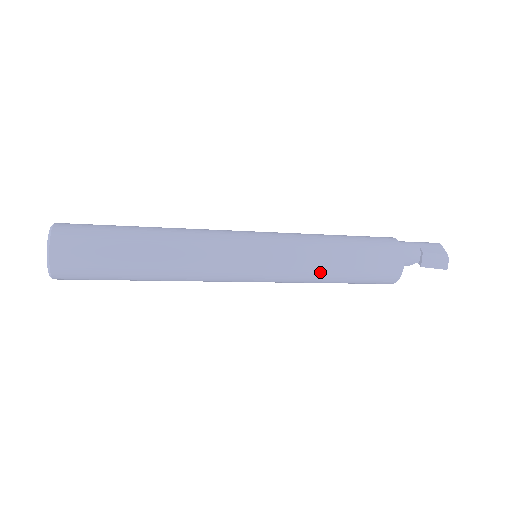
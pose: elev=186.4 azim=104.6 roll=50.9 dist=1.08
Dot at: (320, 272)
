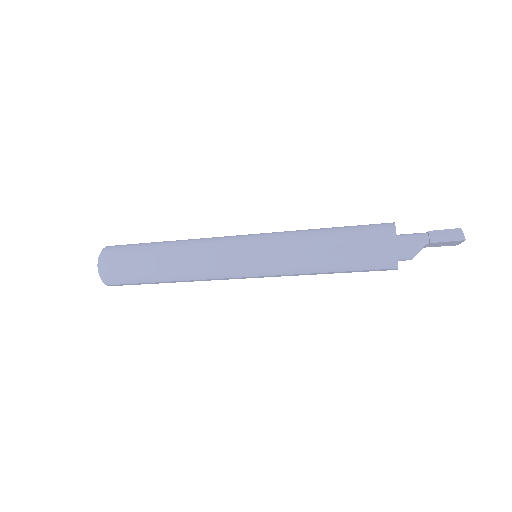
Dot at: (305, 245)
